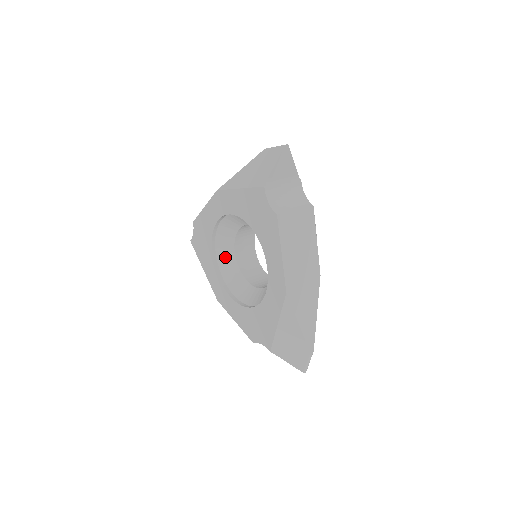
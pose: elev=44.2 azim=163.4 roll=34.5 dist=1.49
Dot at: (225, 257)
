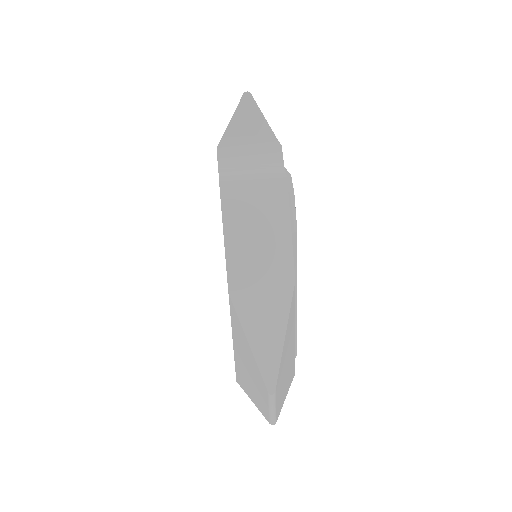
Dot at: occluded
